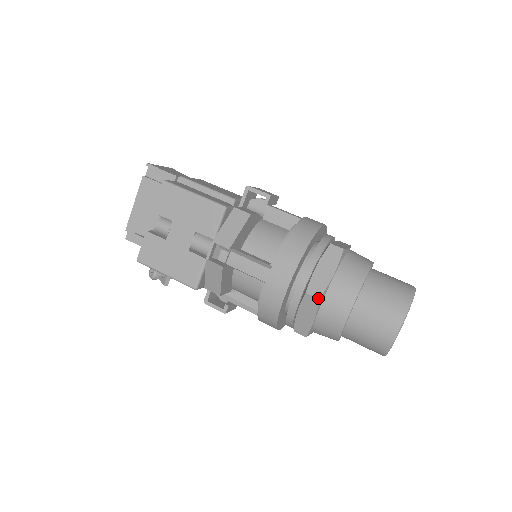
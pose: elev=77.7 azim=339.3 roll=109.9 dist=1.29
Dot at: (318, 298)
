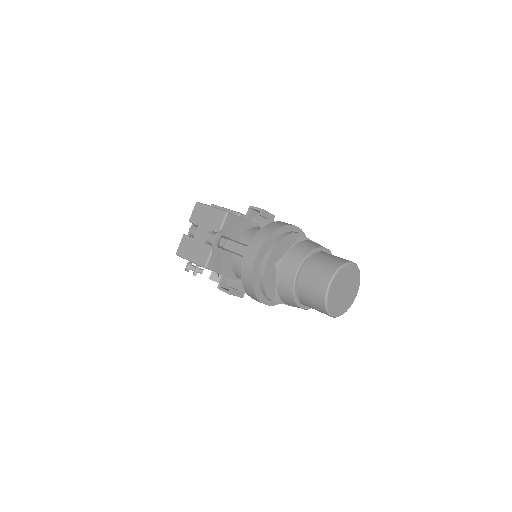
Dot at: (274, 262)
